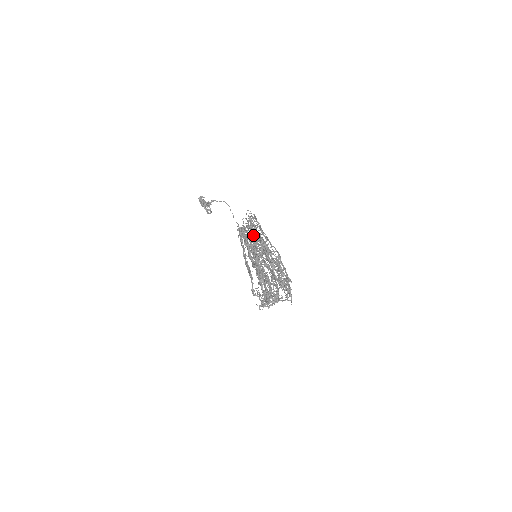
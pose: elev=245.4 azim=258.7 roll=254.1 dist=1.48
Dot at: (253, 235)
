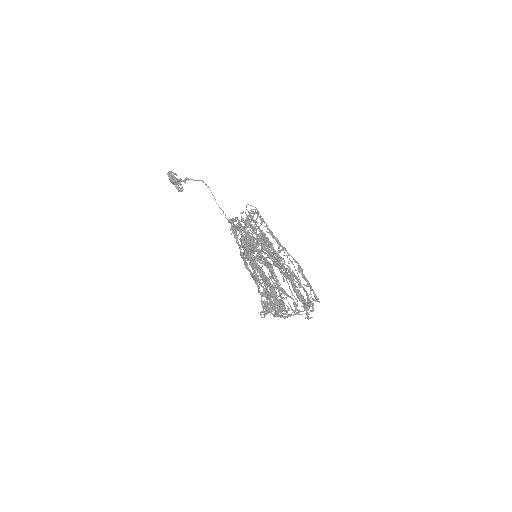
Dot at: (259, 236)
